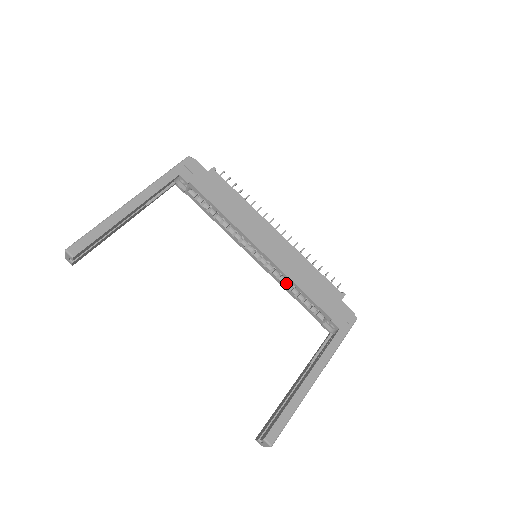
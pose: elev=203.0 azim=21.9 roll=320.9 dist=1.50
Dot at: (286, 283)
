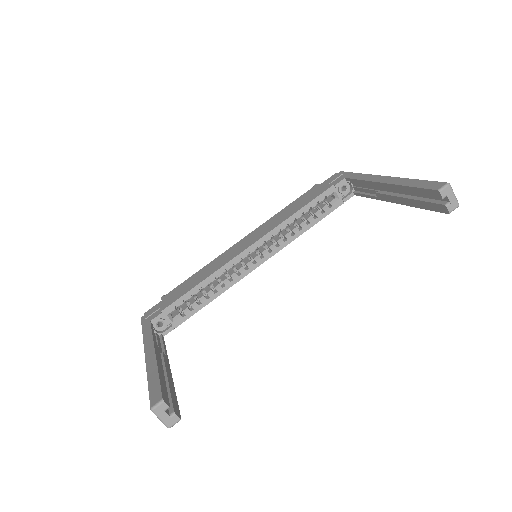
Dot at: (292, 231)
